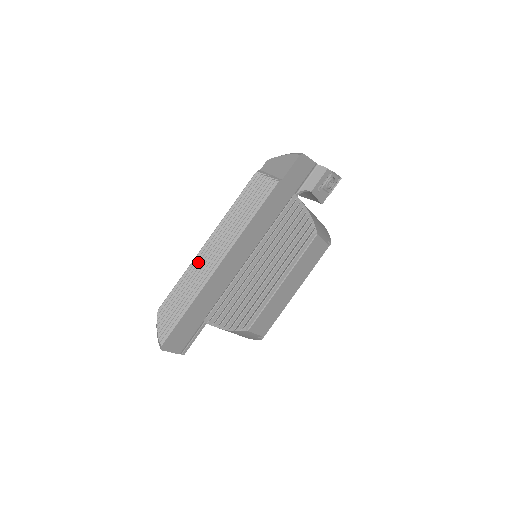
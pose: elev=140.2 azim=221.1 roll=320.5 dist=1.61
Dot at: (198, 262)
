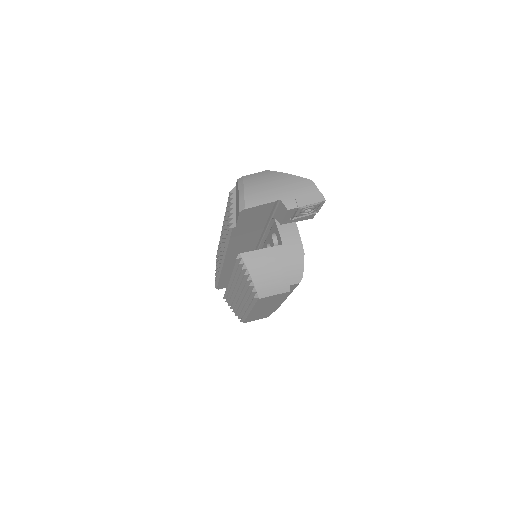
Dot at: (220, 245)
